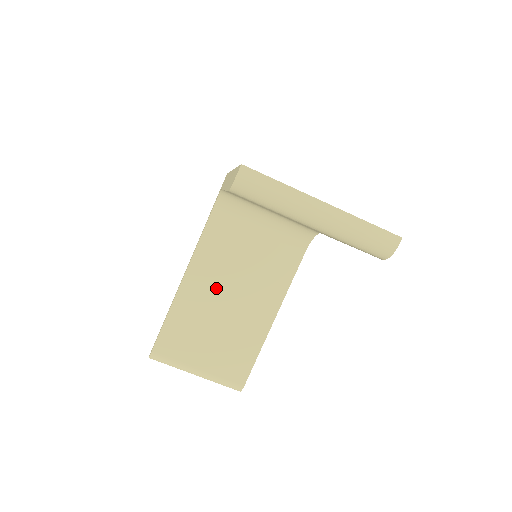
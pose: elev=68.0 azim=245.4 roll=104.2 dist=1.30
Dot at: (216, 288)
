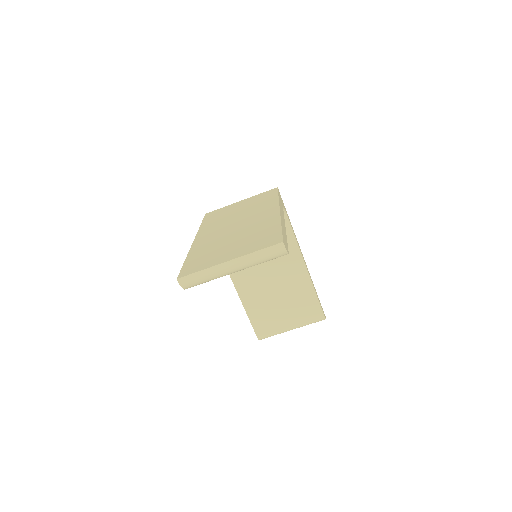
Dot at: (258, 280)
